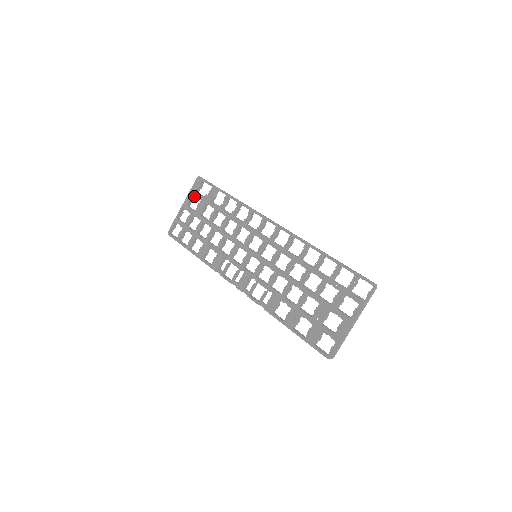
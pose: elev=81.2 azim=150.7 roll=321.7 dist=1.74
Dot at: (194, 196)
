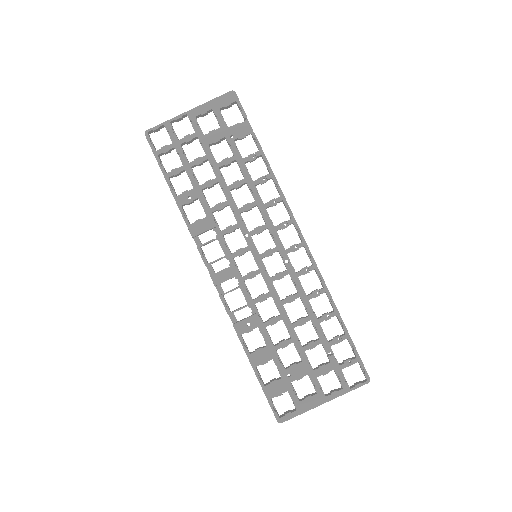
Dot at: (211, 111)
